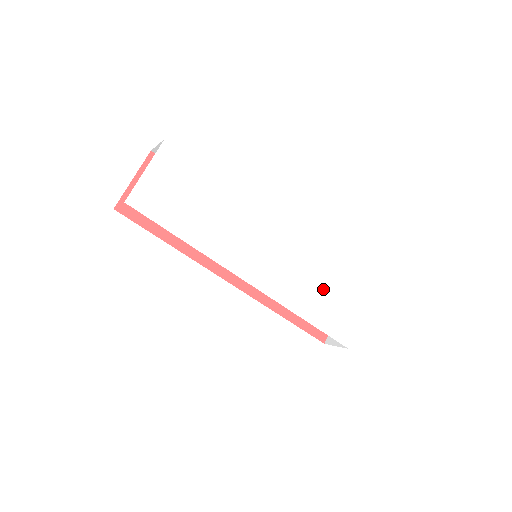
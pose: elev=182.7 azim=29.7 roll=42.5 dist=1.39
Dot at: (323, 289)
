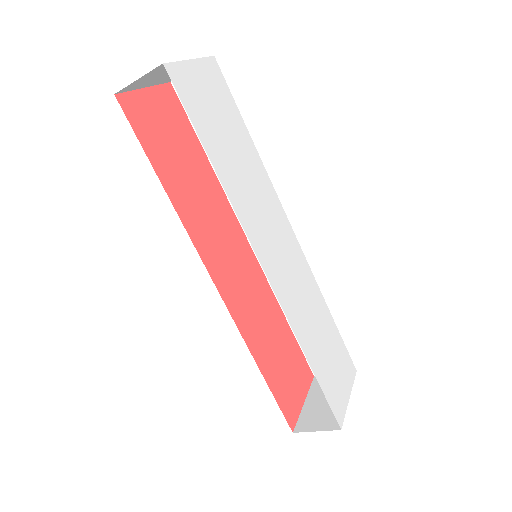
Dot at: (322, 332)
